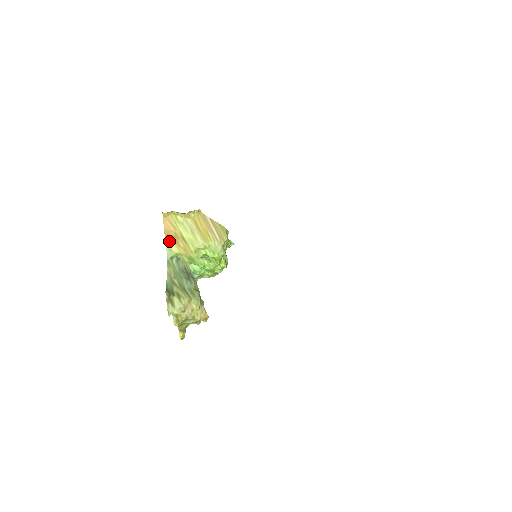
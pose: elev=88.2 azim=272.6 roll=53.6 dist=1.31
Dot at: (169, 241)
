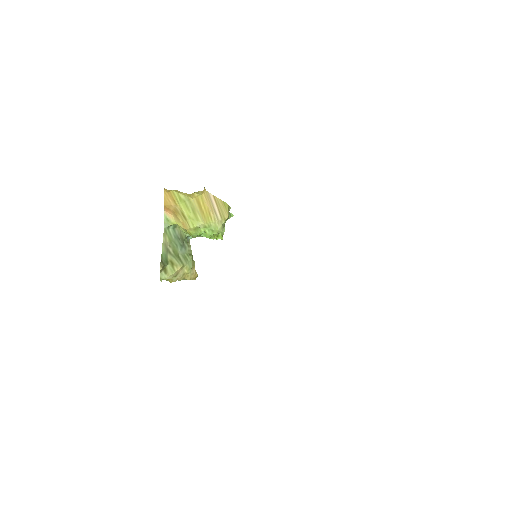
Dot at: (168, 213)
